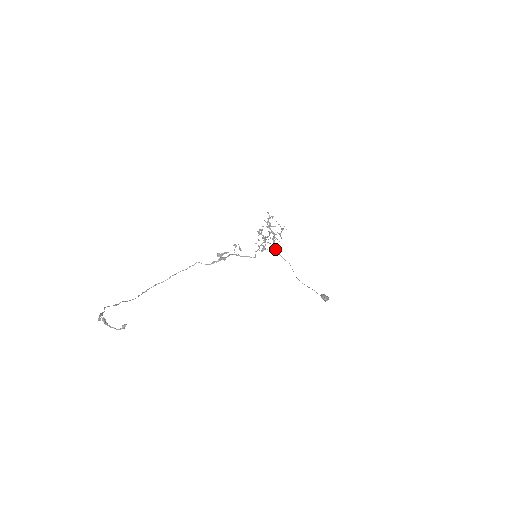
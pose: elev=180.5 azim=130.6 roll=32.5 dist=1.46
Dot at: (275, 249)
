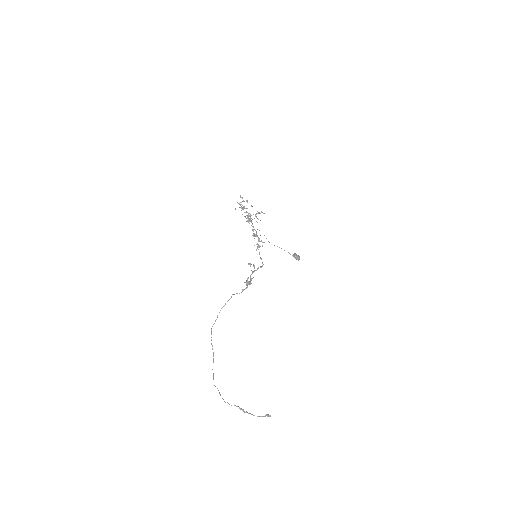
Dot at: occluded
